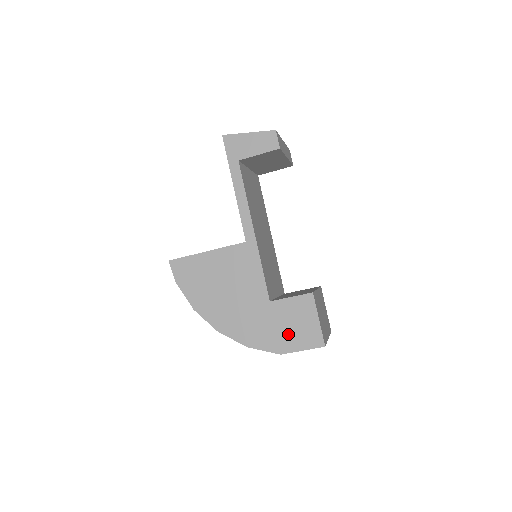
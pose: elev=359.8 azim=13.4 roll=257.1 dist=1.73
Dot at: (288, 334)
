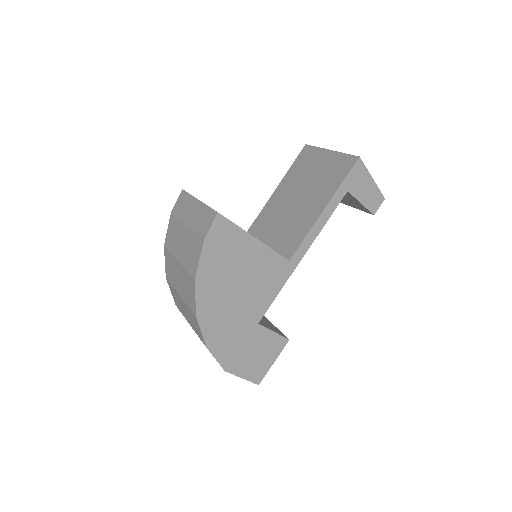
Dot at: (245, 359)
